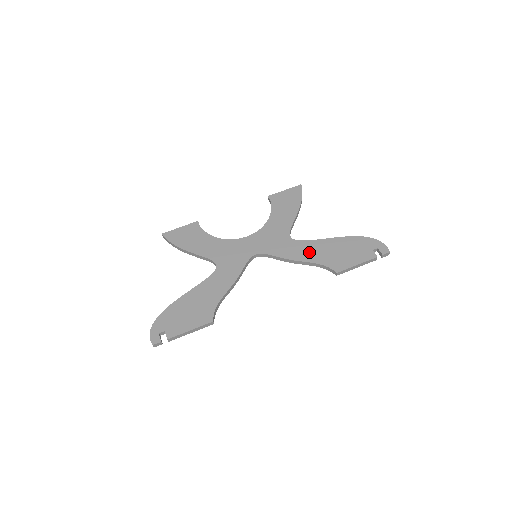
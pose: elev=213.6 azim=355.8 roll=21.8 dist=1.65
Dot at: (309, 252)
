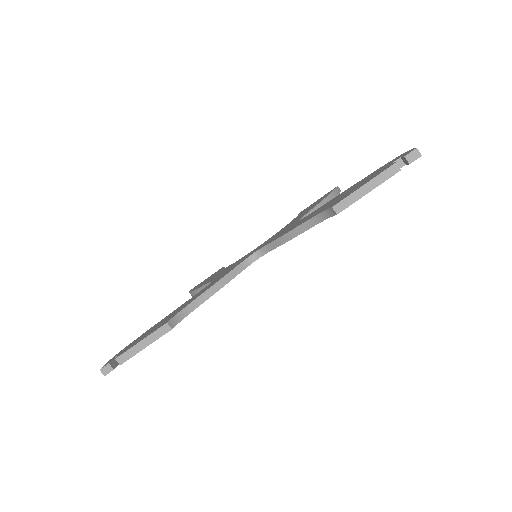
Dot at: (310, 216)
